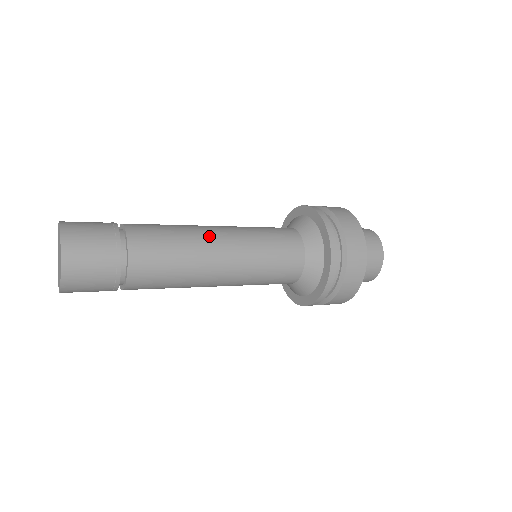
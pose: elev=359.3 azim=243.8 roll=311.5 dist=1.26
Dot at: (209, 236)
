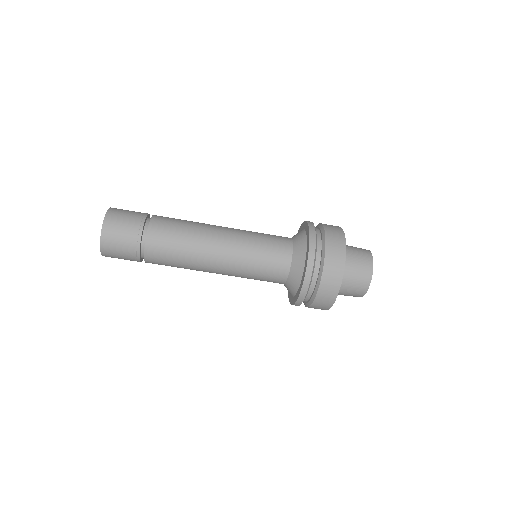
Dot at: (212, 229)
